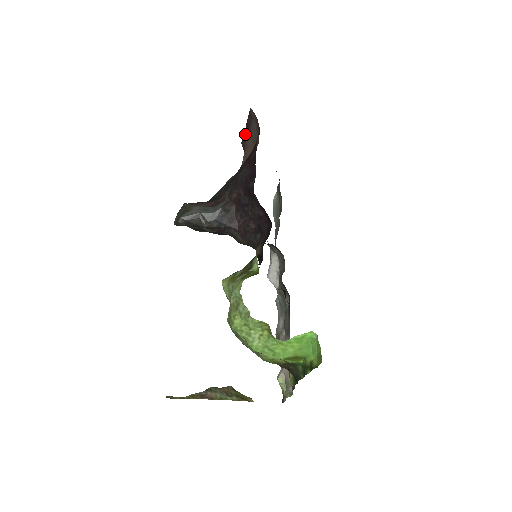
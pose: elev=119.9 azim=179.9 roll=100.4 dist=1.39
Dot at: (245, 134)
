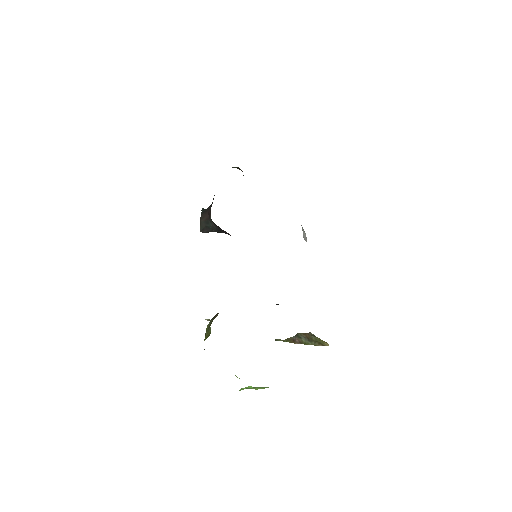
Dot at: occluded
